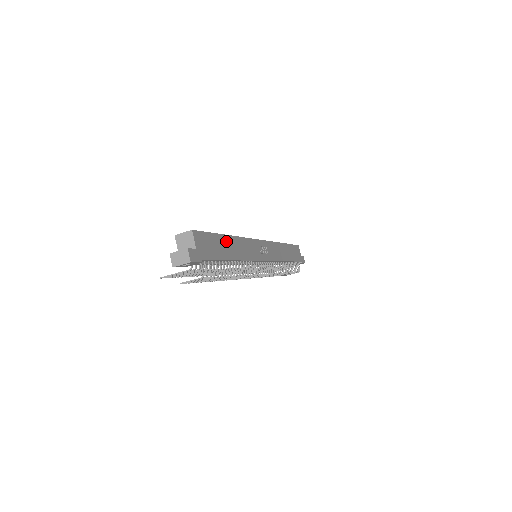
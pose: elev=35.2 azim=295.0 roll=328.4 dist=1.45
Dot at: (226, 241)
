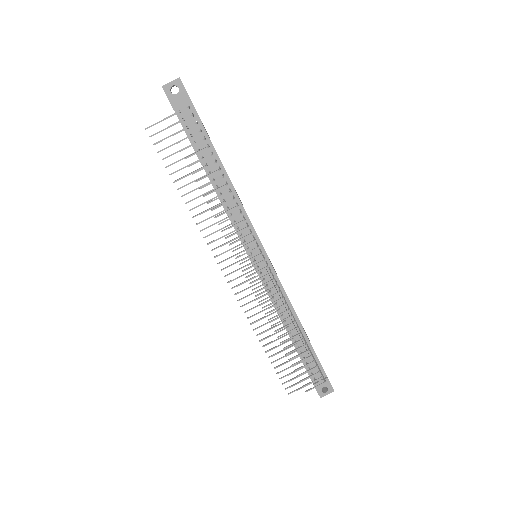
Dot at: occluded
